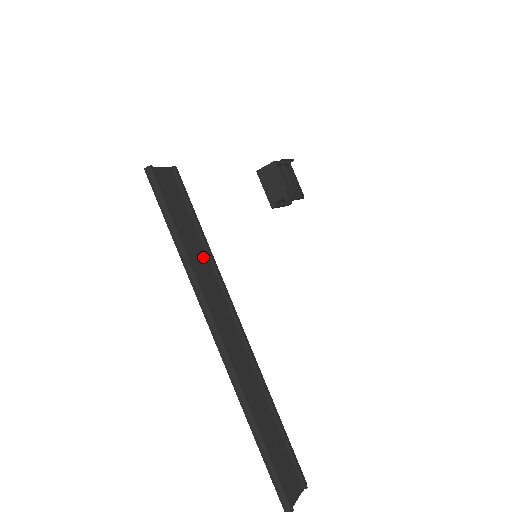
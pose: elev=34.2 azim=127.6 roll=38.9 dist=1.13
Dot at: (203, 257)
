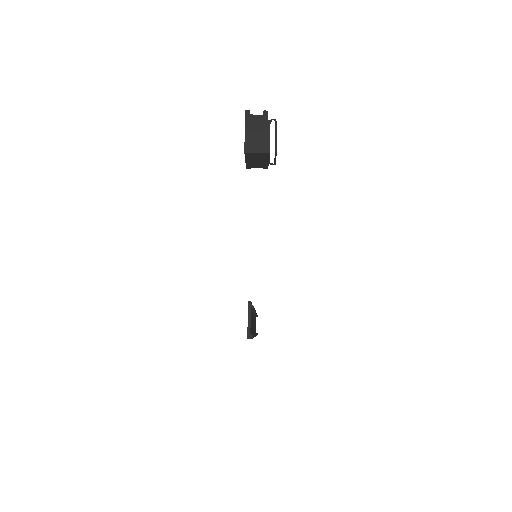
Dot at: occluded
